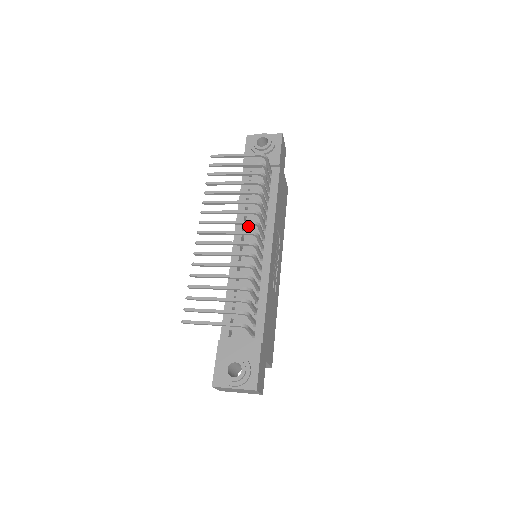
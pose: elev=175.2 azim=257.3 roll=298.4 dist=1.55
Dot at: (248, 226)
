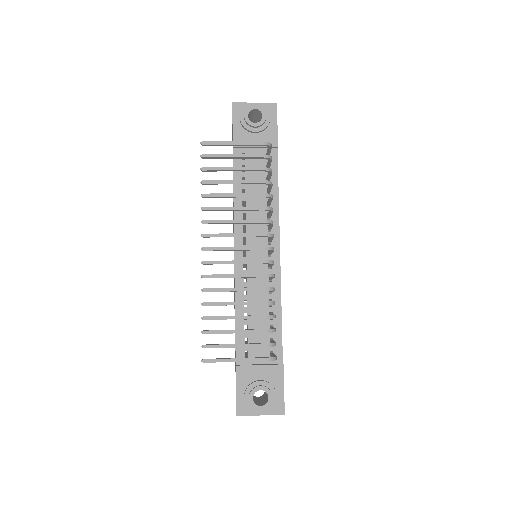
Dot at: (249, 226)
